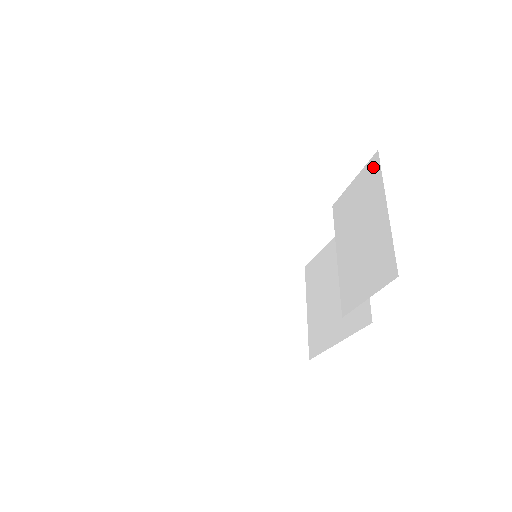
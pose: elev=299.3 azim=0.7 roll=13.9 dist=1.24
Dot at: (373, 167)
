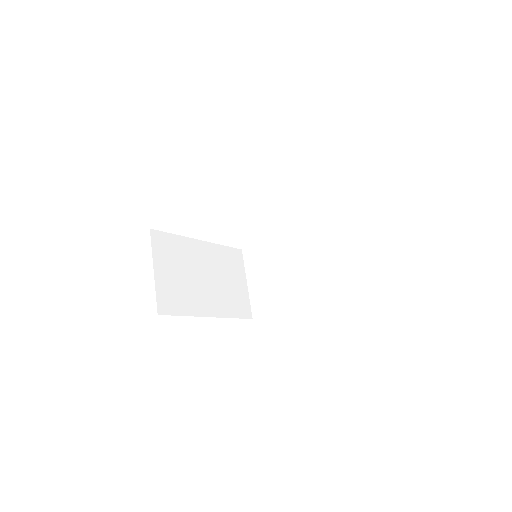
Dot at: (338, 207)
